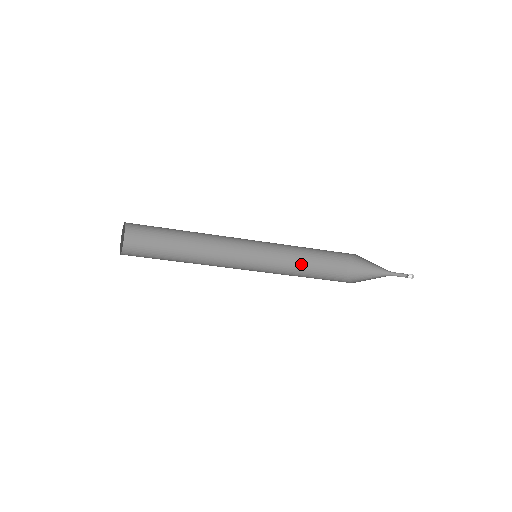
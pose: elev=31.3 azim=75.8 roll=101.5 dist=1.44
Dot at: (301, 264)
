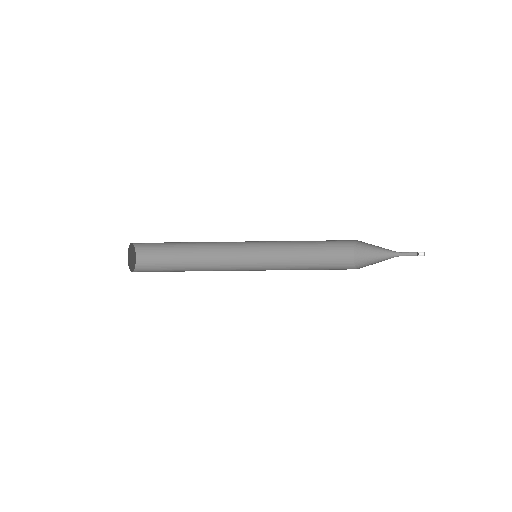
Dot at: (305, 261)
